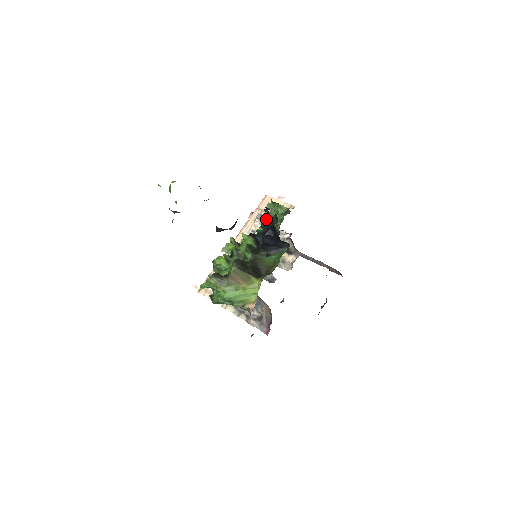
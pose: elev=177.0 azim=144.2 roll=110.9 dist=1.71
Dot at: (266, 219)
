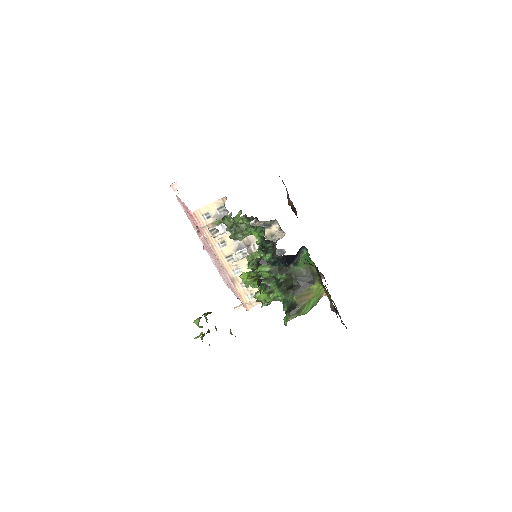
Dot at: (278, 257)
